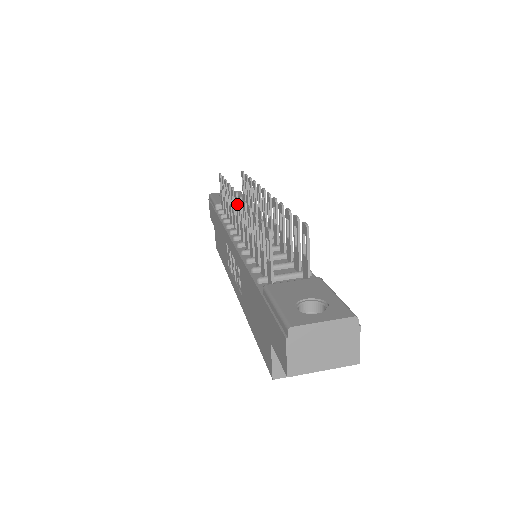
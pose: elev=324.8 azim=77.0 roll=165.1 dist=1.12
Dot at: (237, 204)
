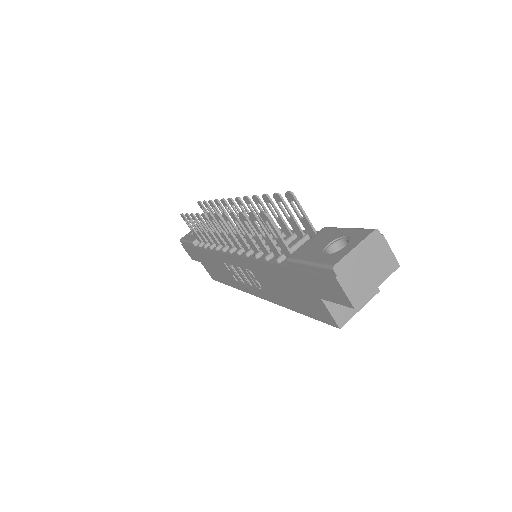
Dot at: (216, 223)
